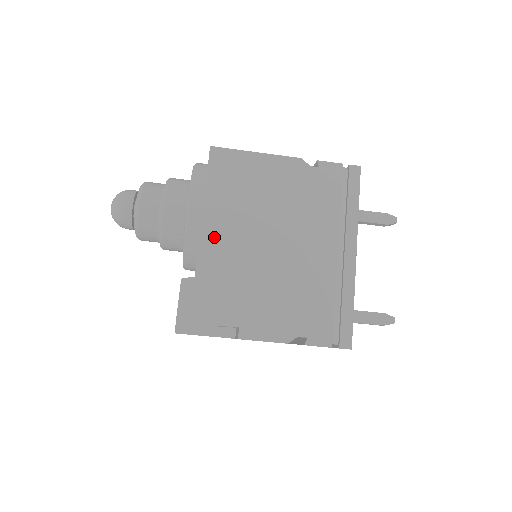
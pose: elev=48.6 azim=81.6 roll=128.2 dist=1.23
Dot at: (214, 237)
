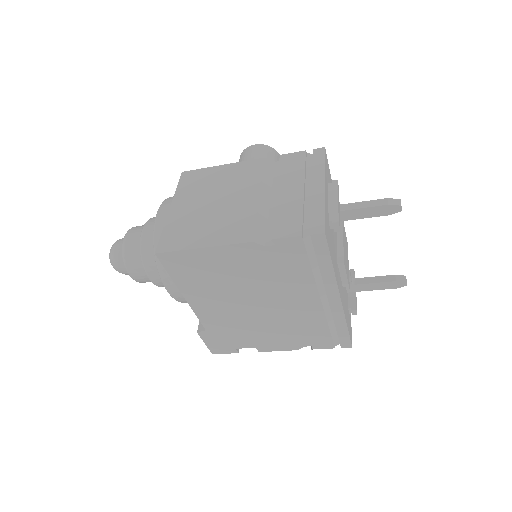
Dot at: (205, 309)
